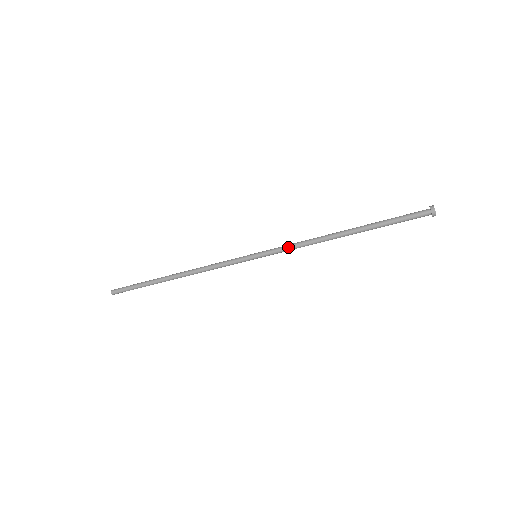
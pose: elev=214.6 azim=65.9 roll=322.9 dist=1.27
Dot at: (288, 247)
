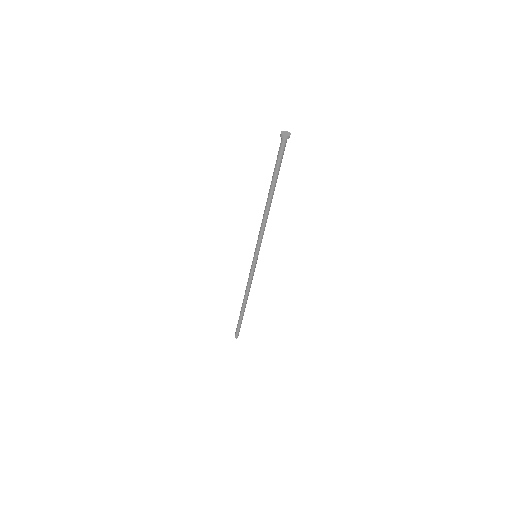
Dot at: (260, 237)
